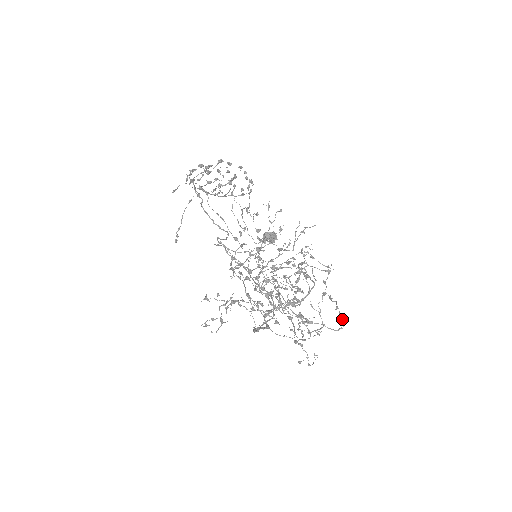
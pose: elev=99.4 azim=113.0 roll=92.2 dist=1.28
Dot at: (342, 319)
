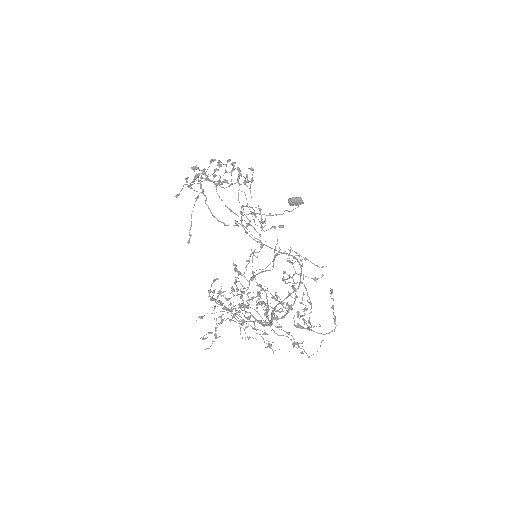
Dot at: (335, 321)
